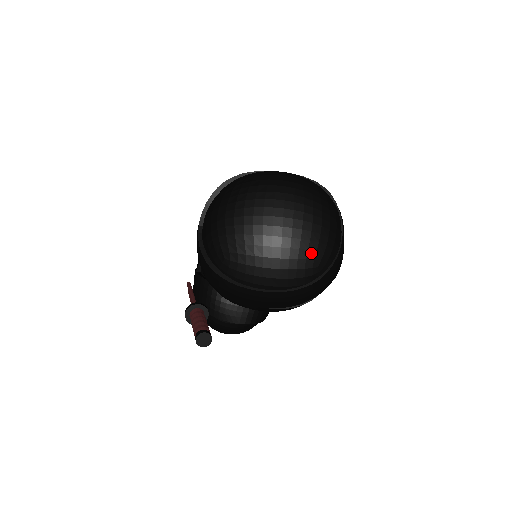
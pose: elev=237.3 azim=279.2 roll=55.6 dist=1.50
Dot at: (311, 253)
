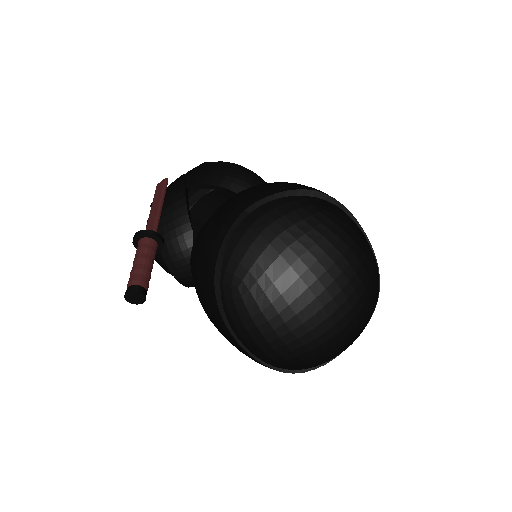
Dot at: (313, 359)
